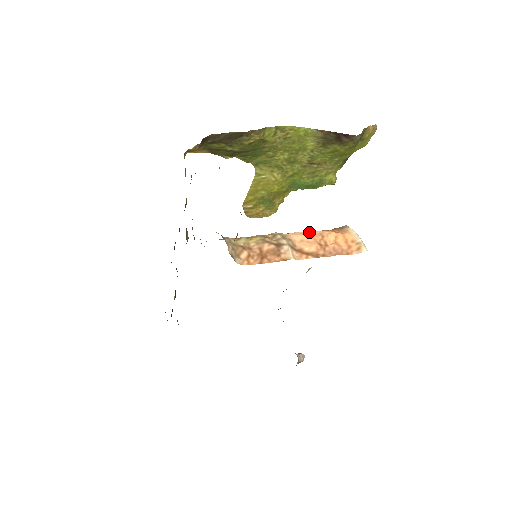
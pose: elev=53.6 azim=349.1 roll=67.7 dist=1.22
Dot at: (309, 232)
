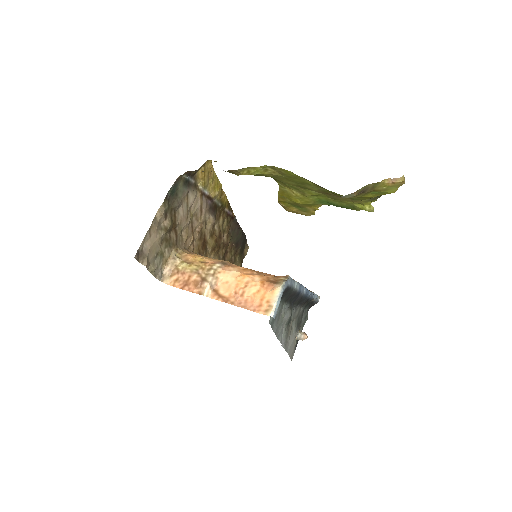
Dot at: (241, 276)
